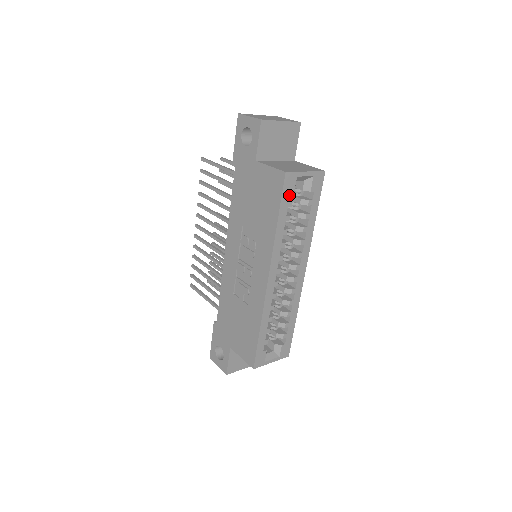
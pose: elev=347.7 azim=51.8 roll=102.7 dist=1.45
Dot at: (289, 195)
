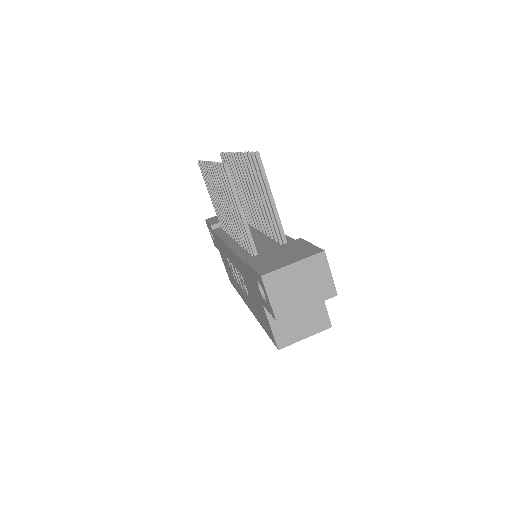
Dot at: occluded
